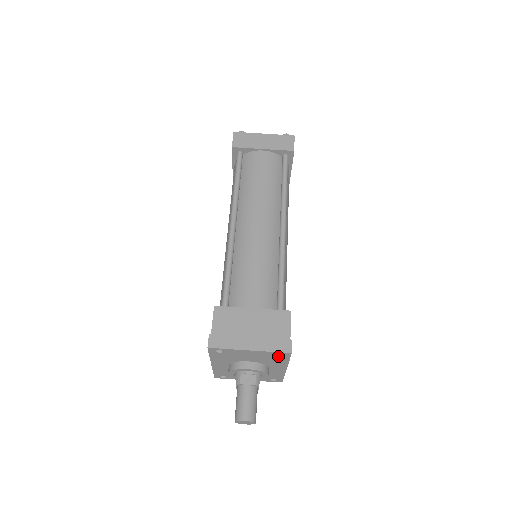
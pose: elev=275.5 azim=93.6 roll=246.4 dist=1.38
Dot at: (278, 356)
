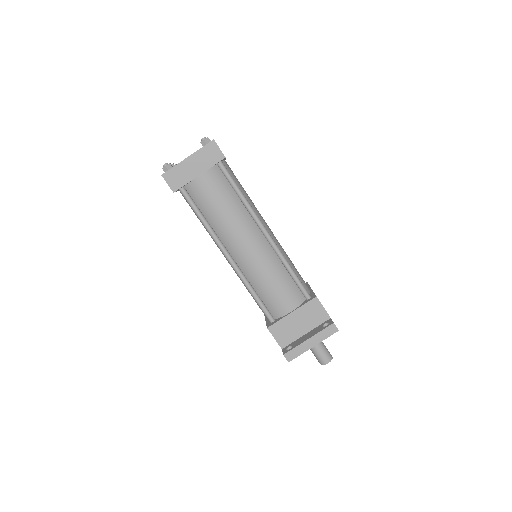
Dot at: occluded
